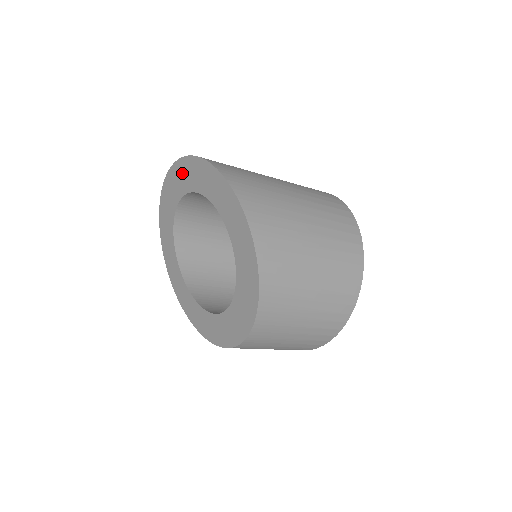
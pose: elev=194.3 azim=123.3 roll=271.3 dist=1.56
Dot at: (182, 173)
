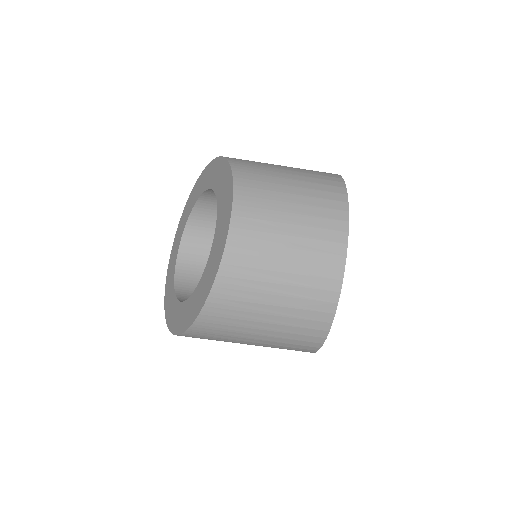
Dot at: (172, 258)
